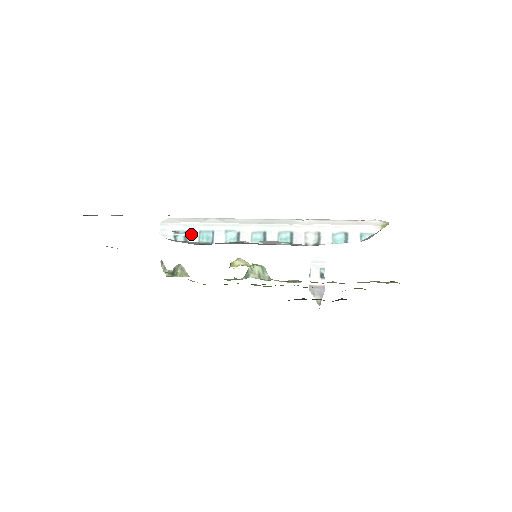
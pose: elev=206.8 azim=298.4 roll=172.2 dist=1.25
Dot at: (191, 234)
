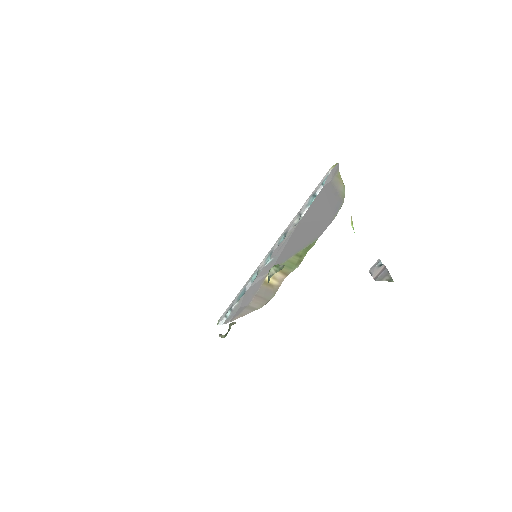
Dot at: (233, 304)
